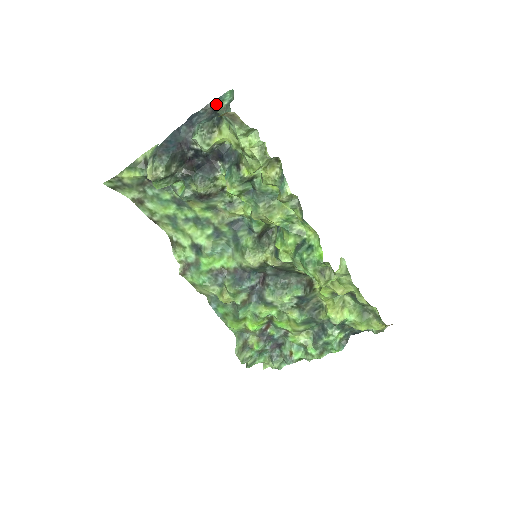
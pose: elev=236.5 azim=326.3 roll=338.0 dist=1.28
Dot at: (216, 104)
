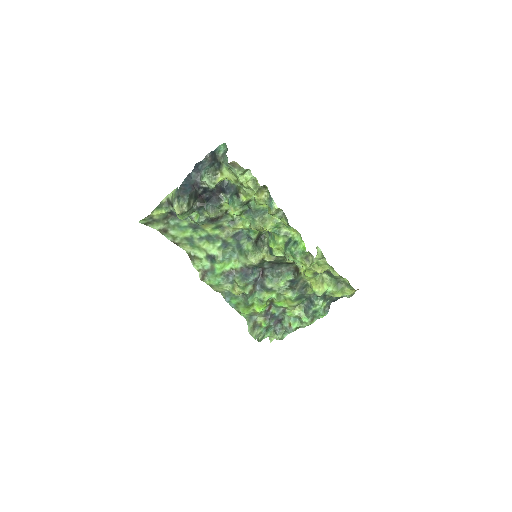
Dot at: (214, 154)
